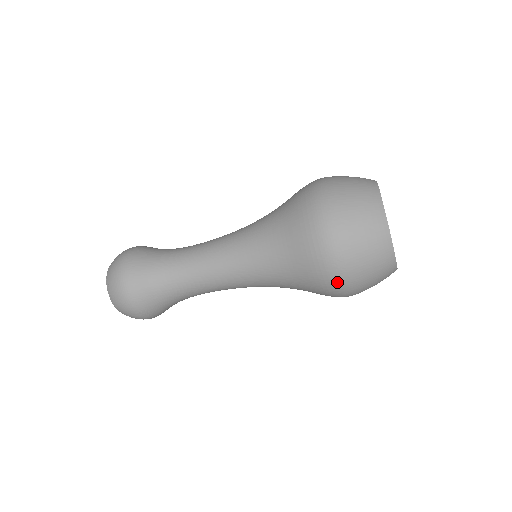
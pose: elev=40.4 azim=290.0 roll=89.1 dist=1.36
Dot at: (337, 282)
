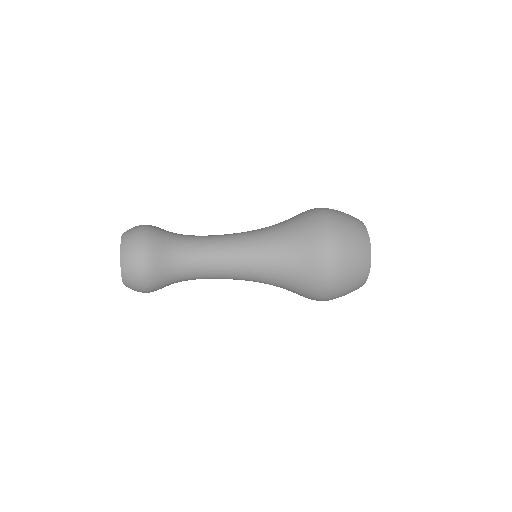
Dot at: occluded
